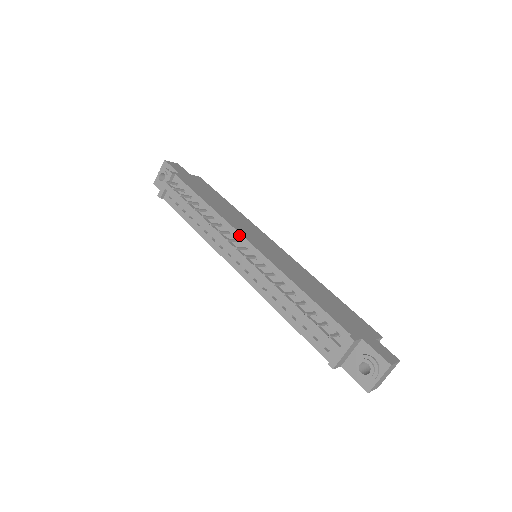
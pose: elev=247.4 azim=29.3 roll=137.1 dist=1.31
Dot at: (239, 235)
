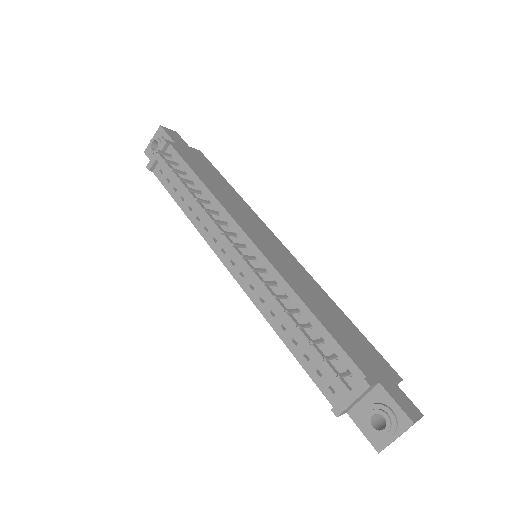
Dot at: (238, 228)
